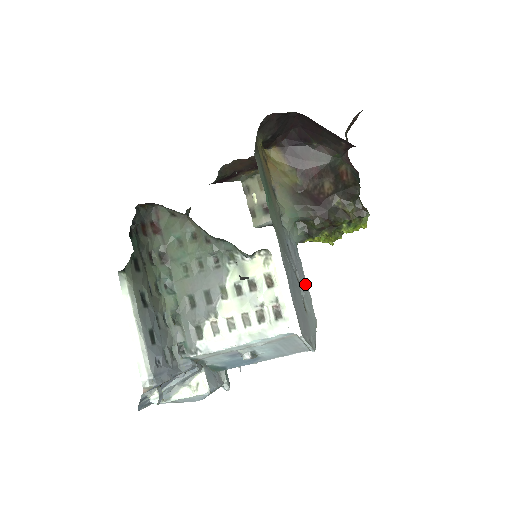
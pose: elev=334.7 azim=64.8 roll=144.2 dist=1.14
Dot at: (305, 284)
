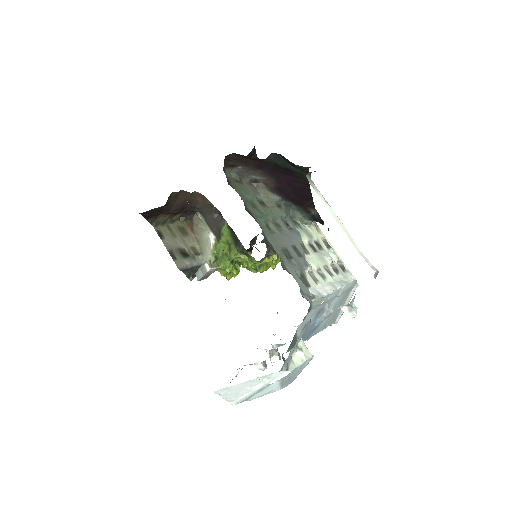
Dot at: occluded
